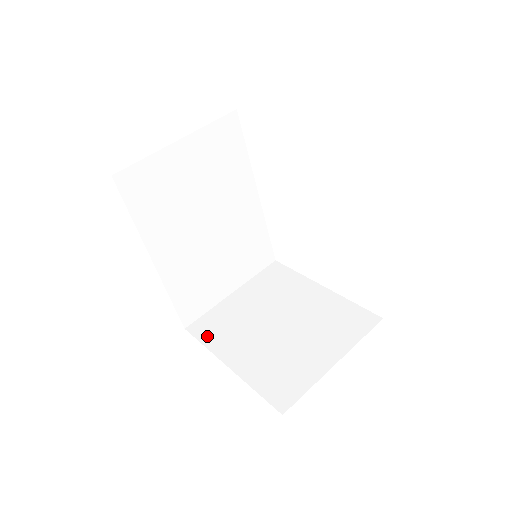
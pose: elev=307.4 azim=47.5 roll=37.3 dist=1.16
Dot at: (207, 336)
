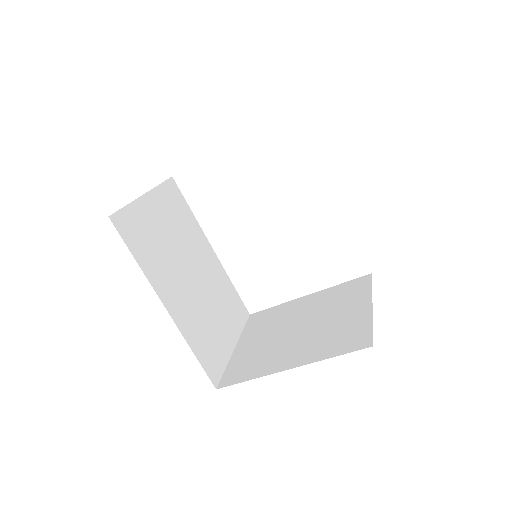
Dot at: (245, 375)
